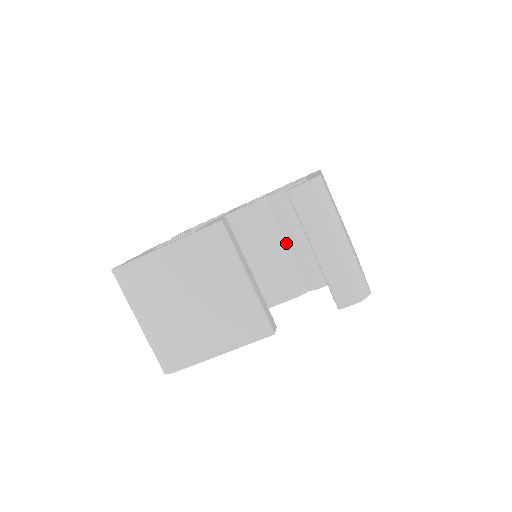
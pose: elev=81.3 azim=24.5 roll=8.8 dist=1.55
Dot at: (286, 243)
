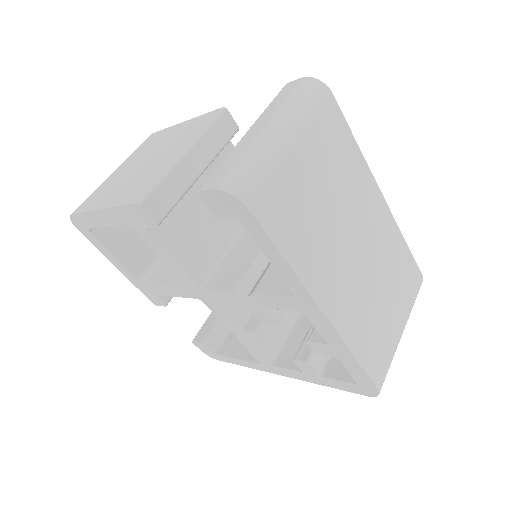
Dot at: occluded
